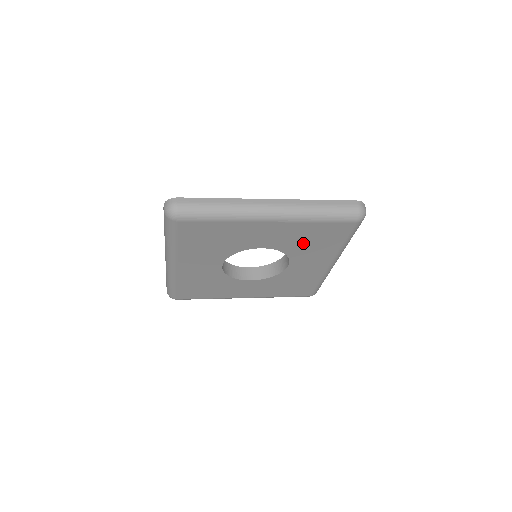
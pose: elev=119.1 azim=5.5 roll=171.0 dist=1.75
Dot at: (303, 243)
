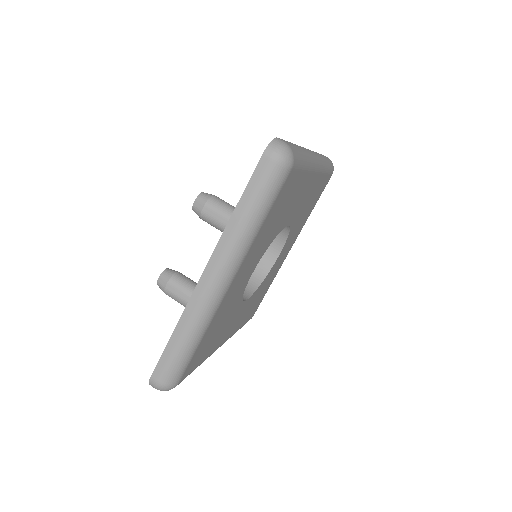
Dot at: (303, 212)
